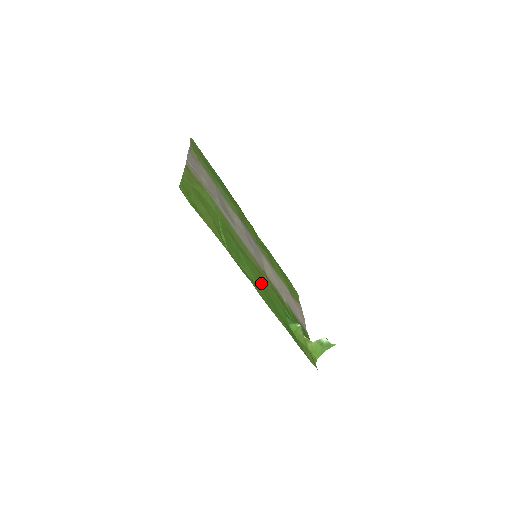
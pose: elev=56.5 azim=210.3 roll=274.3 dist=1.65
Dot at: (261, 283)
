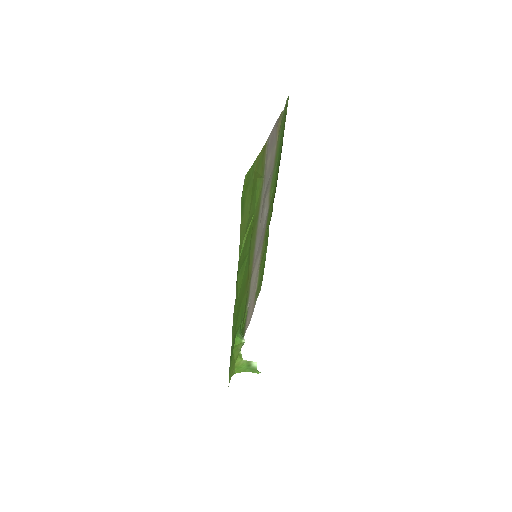
Dot at: (242, 292)
